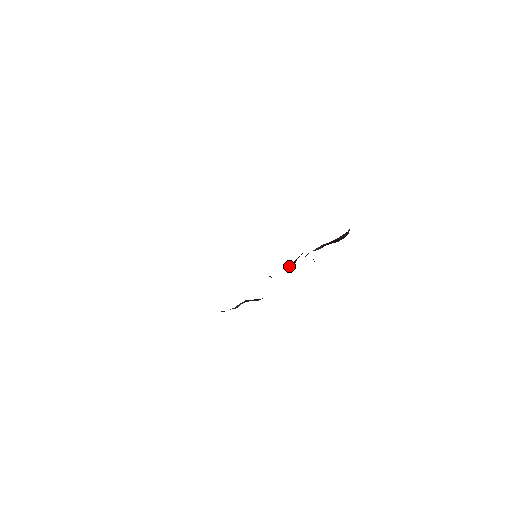
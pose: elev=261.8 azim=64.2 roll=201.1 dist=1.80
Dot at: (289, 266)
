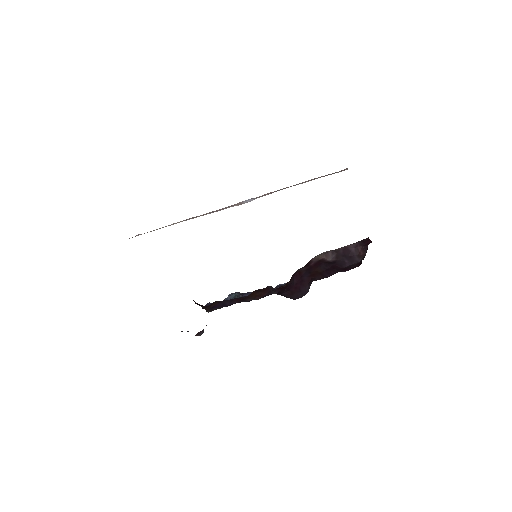
Dot at: (297, 286)
